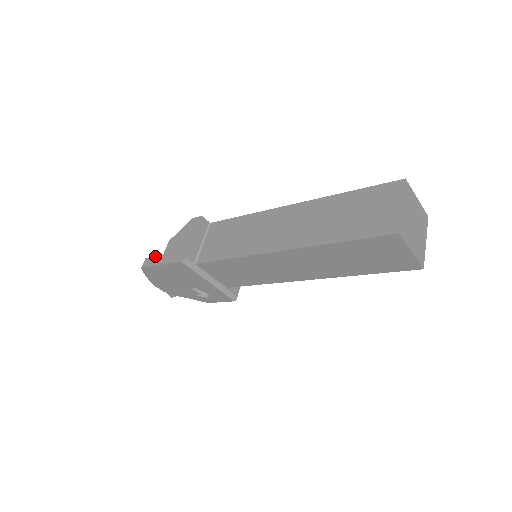
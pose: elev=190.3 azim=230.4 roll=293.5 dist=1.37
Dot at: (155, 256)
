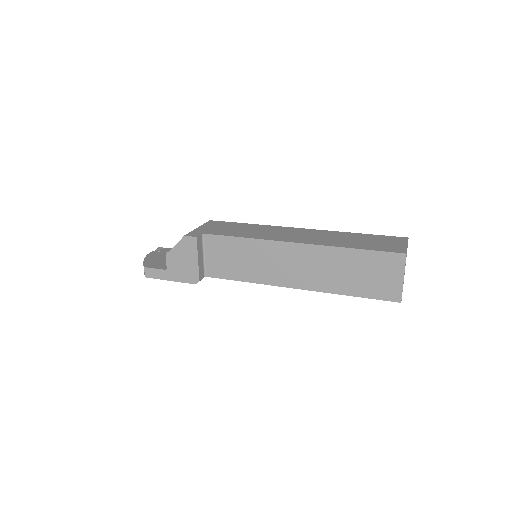
Dot at: (157, 269)
